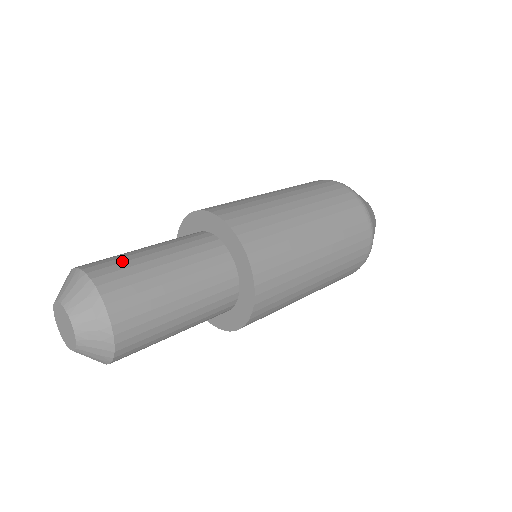
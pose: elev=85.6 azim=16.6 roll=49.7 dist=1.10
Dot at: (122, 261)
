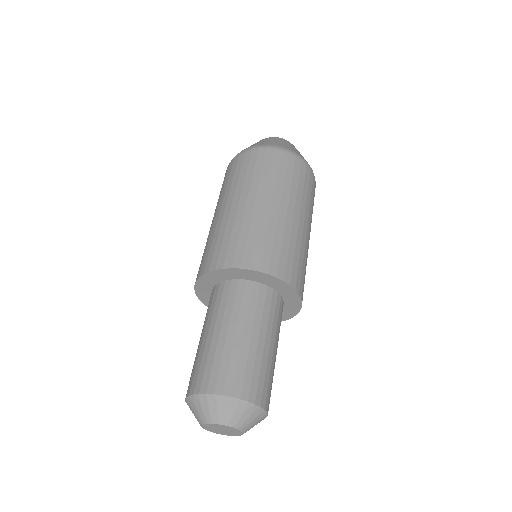
Dot at: (236, 364)
